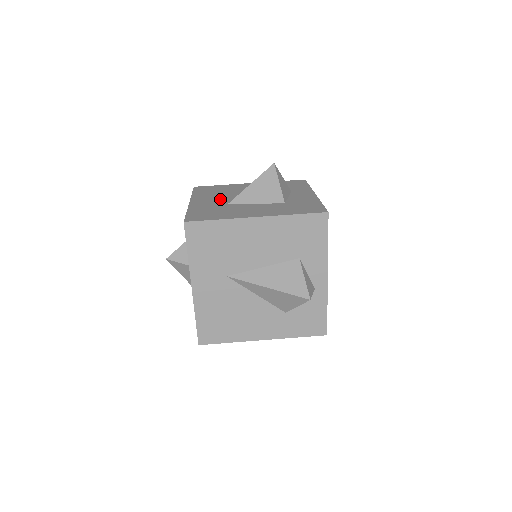
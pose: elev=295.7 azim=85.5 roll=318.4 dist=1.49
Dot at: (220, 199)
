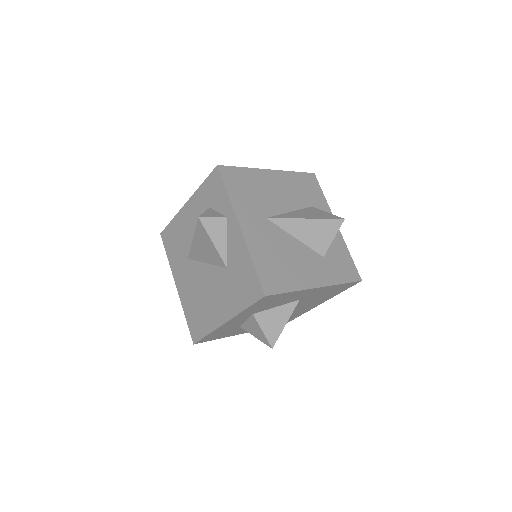
Dot at: occluded
